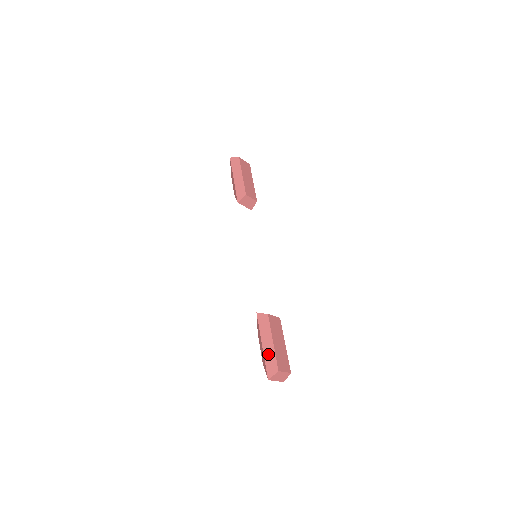
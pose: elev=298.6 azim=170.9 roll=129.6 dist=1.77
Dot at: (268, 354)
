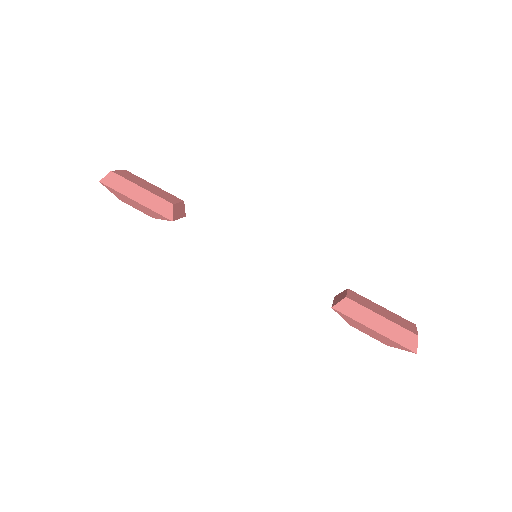
Dot at: (390, 332)
